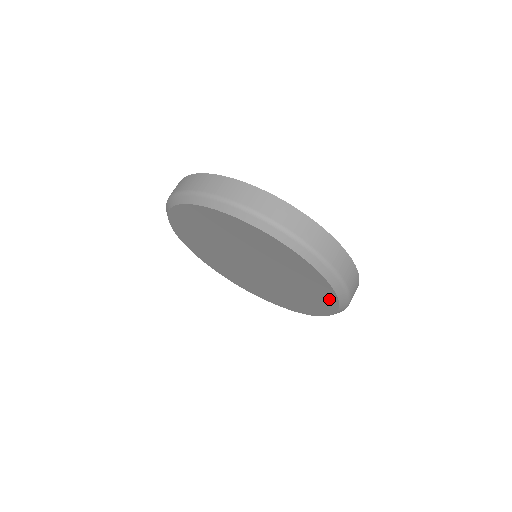
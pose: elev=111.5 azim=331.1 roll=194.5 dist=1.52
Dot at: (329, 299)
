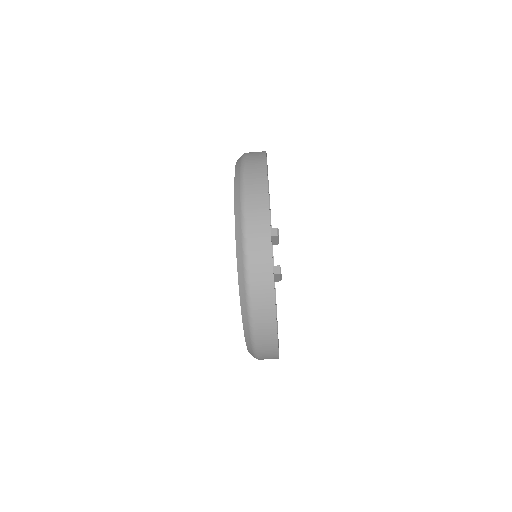
Dot at: occluded
